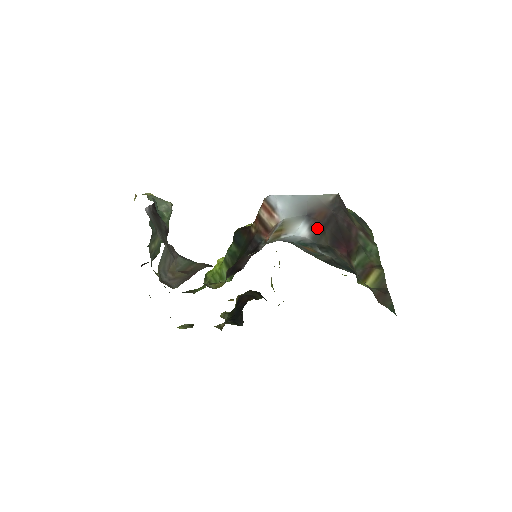
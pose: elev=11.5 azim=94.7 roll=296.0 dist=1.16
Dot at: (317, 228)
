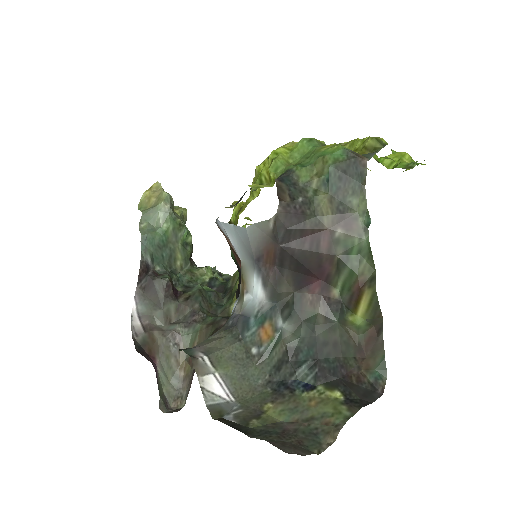
Dot at: (270, 282)
